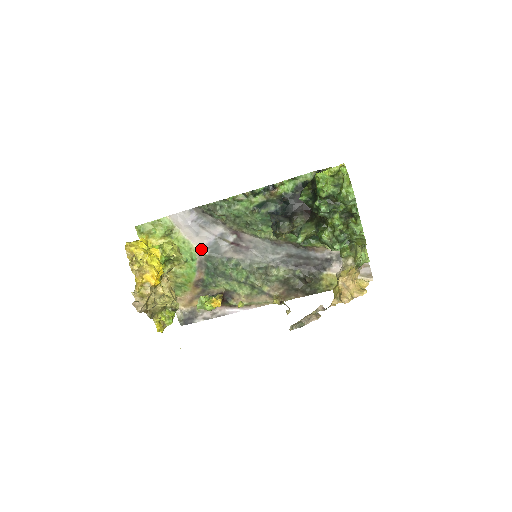
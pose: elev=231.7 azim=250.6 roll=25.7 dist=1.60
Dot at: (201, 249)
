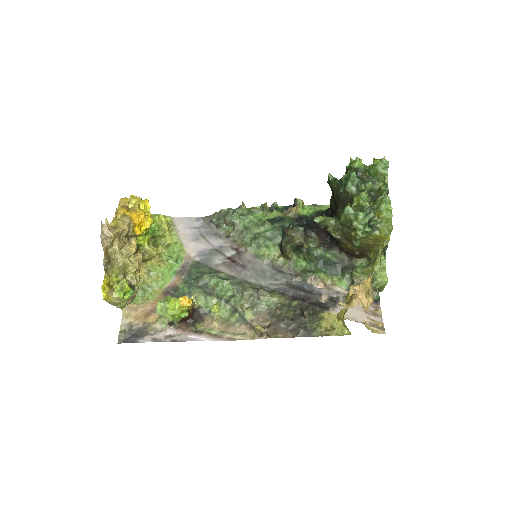
Dot at: (191, 255)
